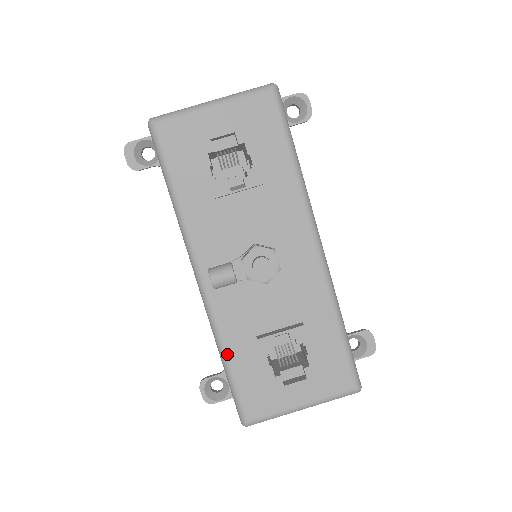
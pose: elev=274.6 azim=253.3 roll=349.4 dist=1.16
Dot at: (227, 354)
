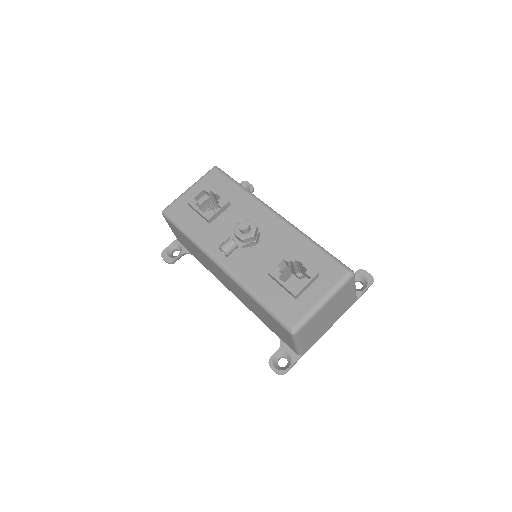
Dot at: (257, 294)
